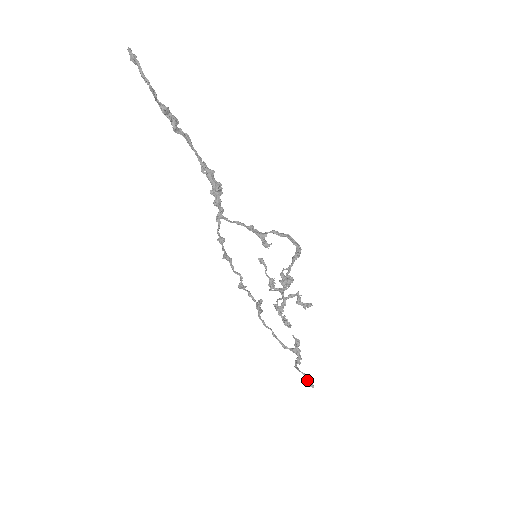
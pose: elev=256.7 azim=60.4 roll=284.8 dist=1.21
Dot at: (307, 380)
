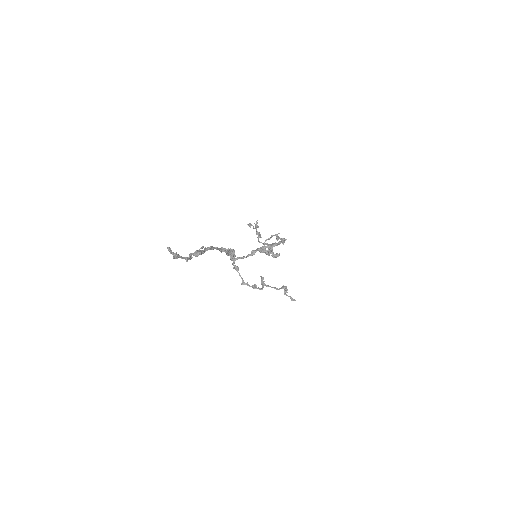
Dot at: (292, 300)
